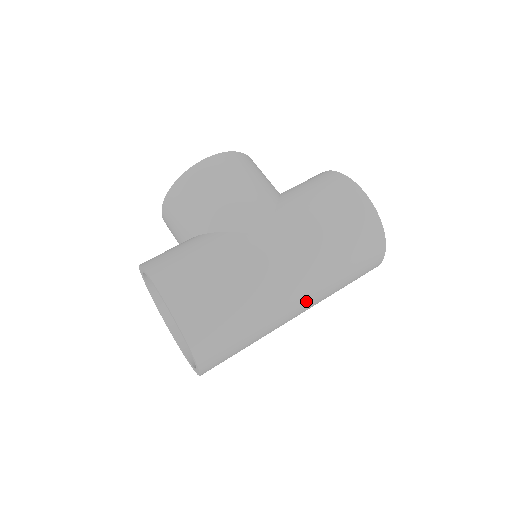
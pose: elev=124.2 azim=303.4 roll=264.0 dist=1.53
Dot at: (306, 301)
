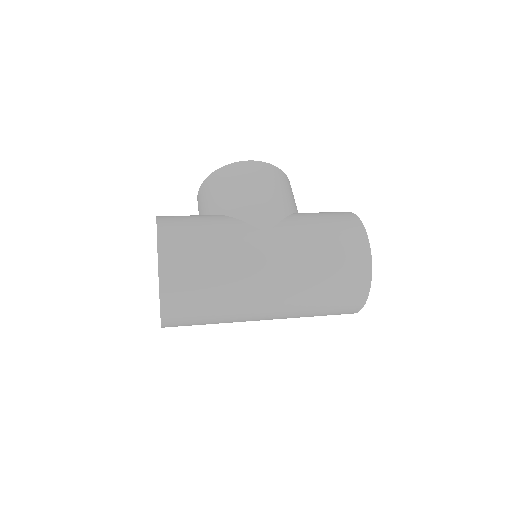
Dot at: (277, 304)
